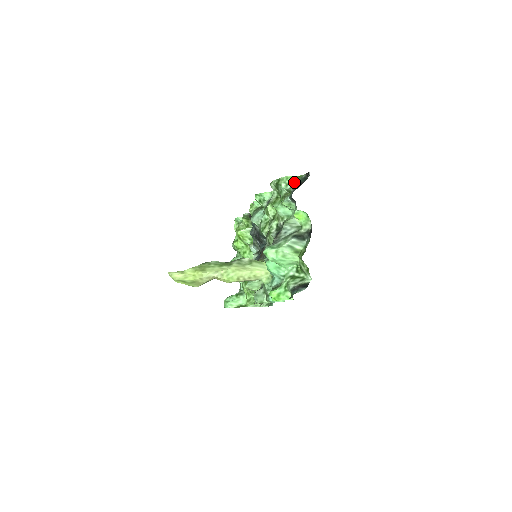
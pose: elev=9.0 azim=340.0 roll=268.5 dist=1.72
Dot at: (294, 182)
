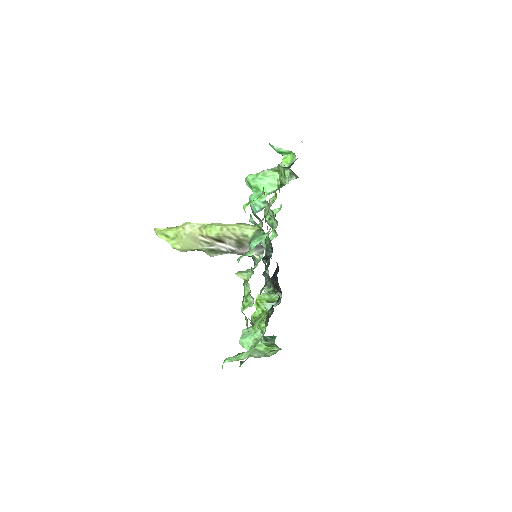
Dot at: occluded
